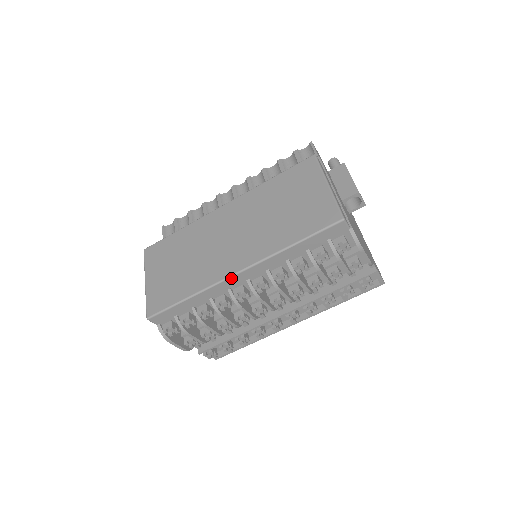
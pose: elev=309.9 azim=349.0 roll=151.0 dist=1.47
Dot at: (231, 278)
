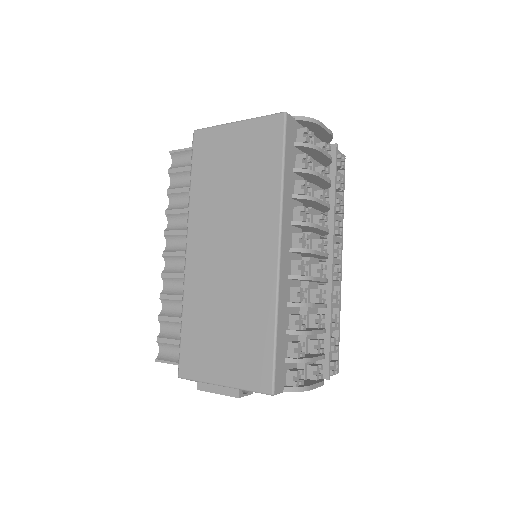
Dot at: (280, 262)
